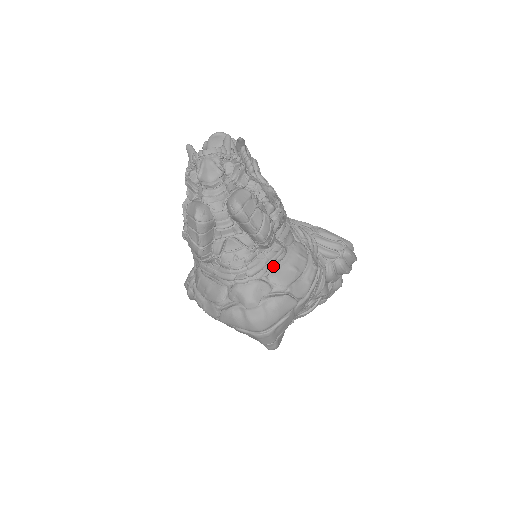
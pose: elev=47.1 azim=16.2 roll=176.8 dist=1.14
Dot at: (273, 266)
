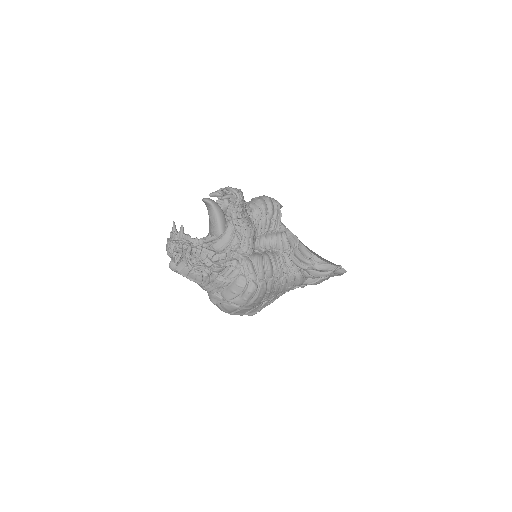
Dot at: (221, 289)
